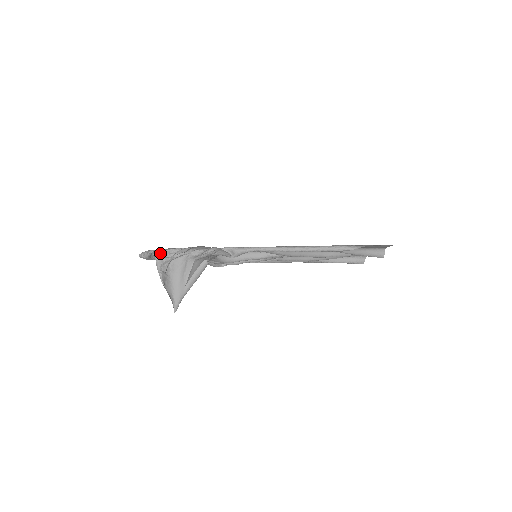
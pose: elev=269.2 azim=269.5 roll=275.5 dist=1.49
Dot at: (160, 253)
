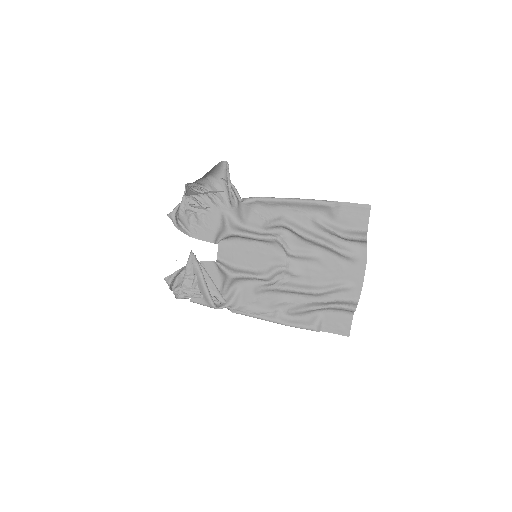
Dot at: occluded
